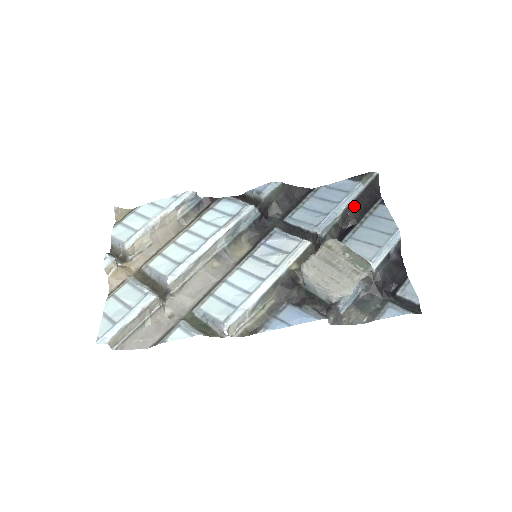
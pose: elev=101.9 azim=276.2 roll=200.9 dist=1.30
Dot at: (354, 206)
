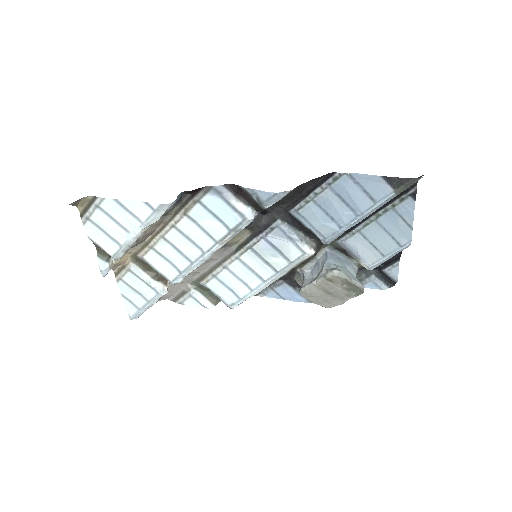
Dot at: occluded
